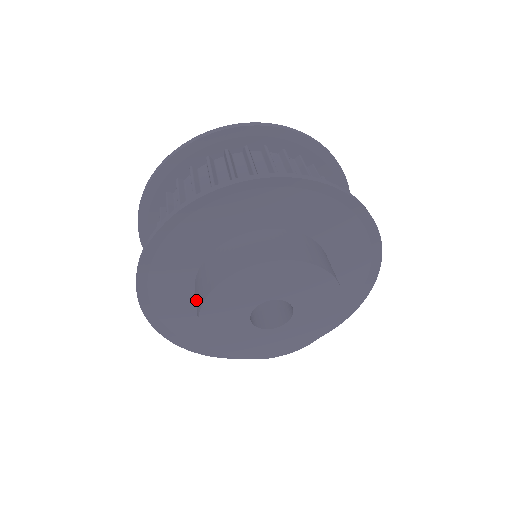
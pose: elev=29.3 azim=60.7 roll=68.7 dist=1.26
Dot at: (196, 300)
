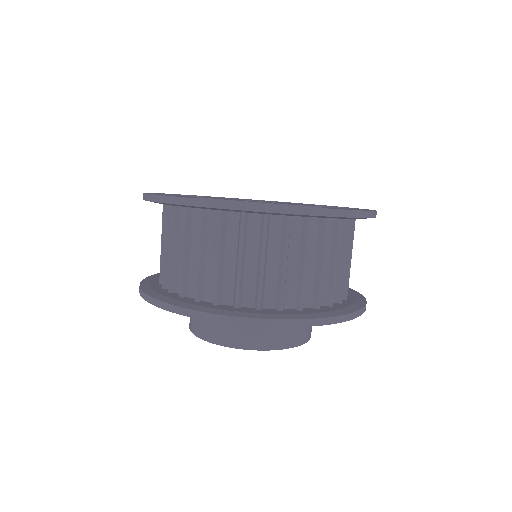
Dot at: occluded
